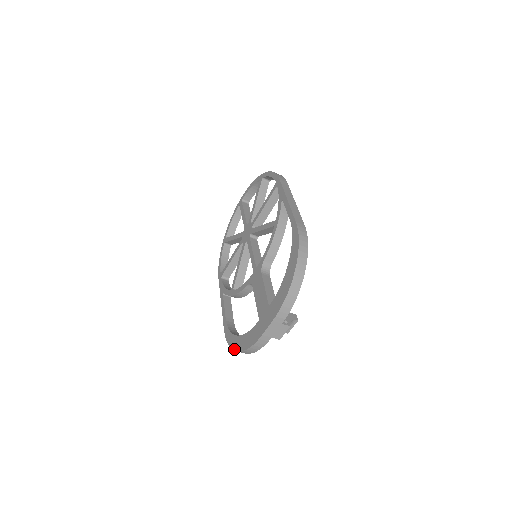
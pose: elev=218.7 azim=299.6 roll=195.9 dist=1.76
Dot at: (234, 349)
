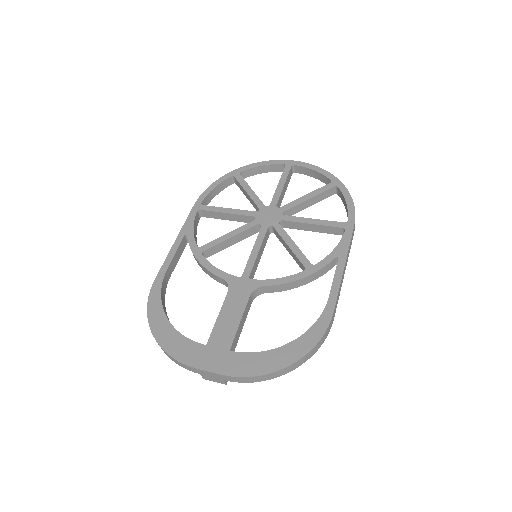
Dot at: (151, 325)
